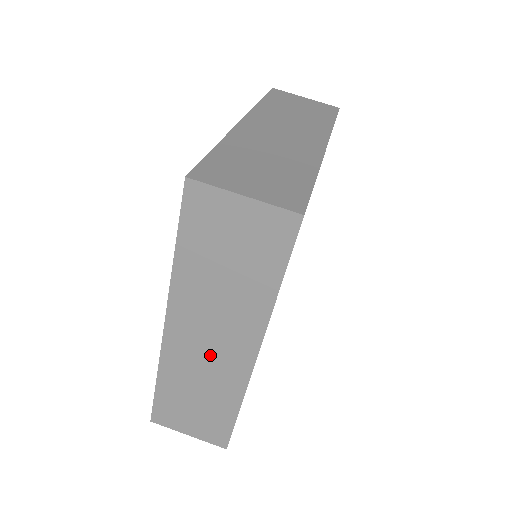
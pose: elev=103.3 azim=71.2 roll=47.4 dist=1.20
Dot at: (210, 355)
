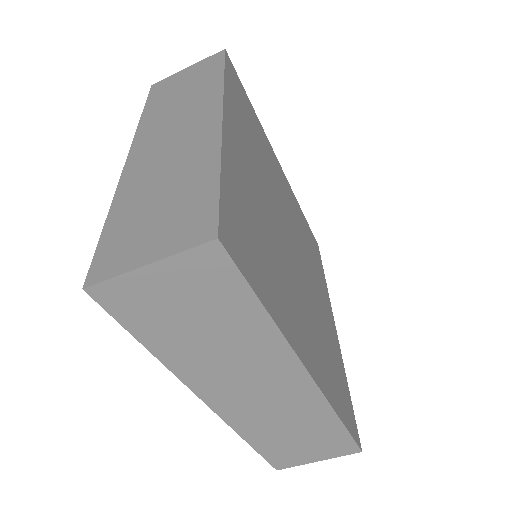
Dot at: (268, 400)
